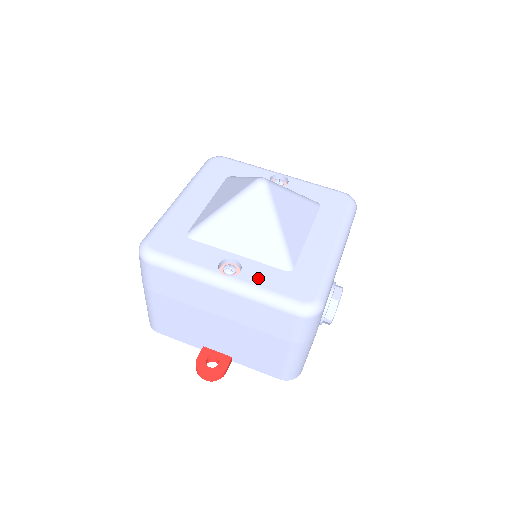
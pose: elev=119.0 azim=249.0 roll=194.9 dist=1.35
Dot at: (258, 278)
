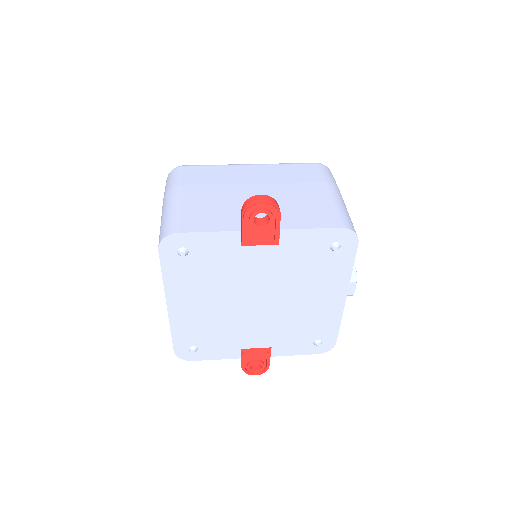
Dot at: occluded
